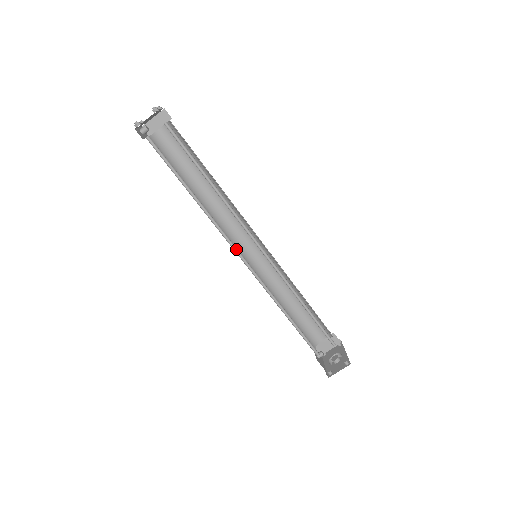
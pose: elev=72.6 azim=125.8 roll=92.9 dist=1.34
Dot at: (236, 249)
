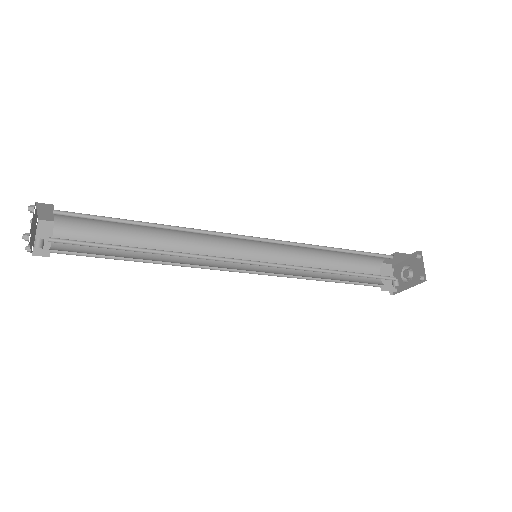
Dot at: (236, 261)
